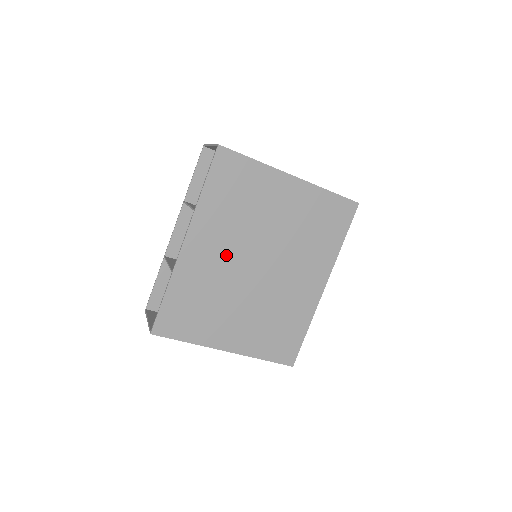
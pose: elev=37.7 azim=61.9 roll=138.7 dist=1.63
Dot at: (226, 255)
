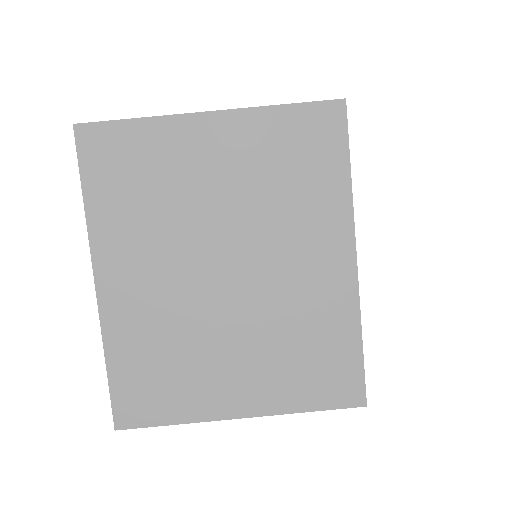
Dot at: (166, 276)
